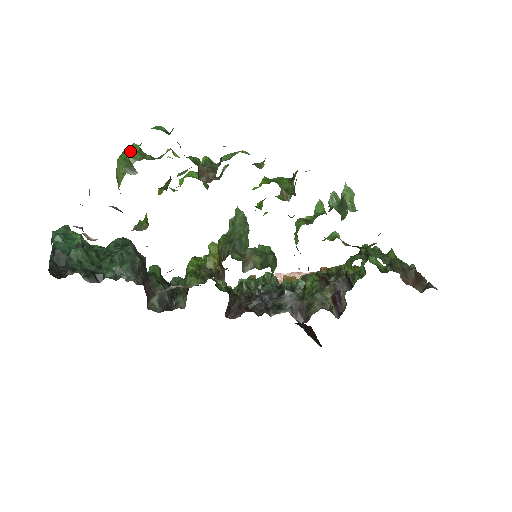
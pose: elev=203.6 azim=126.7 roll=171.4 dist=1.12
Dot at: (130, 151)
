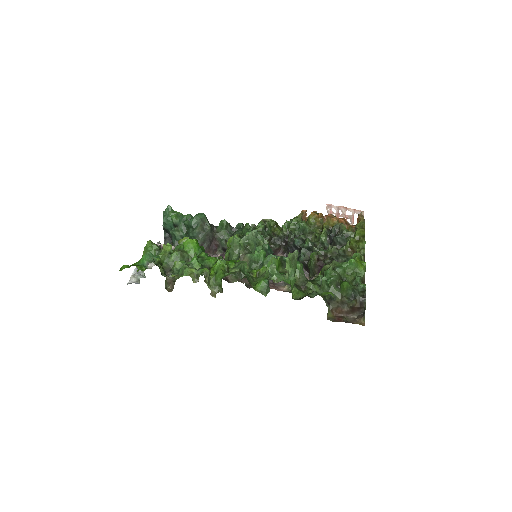
Dot at: occluded
